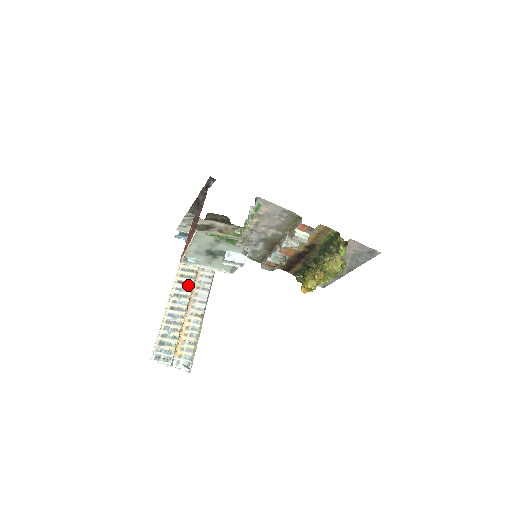
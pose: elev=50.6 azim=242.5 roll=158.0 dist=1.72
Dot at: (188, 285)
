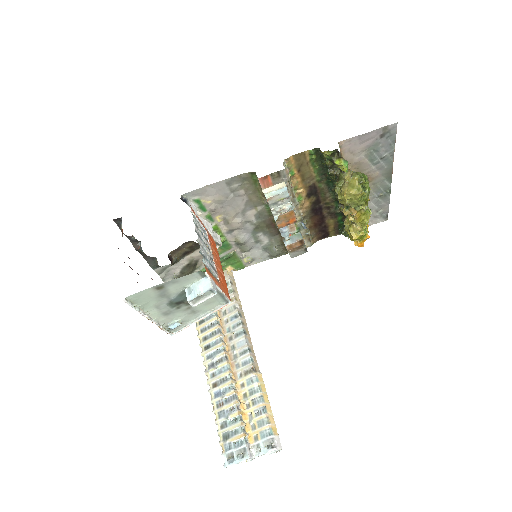
Dot at: (216, 345)
